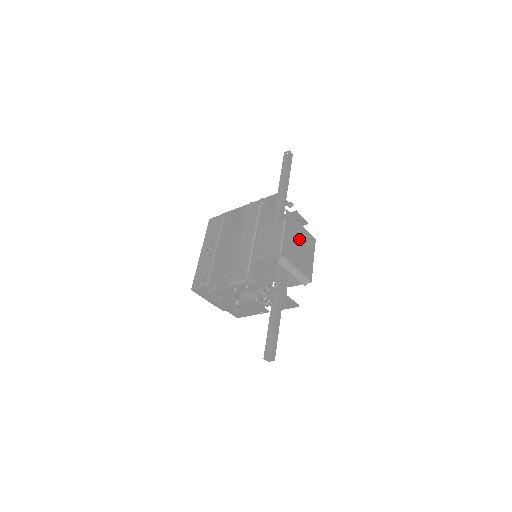
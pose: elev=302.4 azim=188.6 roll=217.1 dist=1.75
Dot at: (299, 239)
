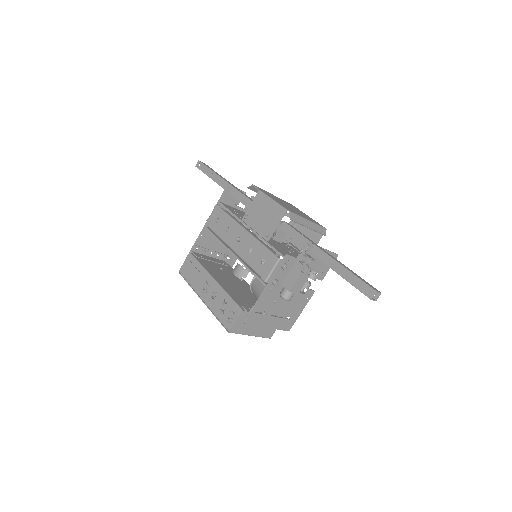
Dot at: (283, 202)
